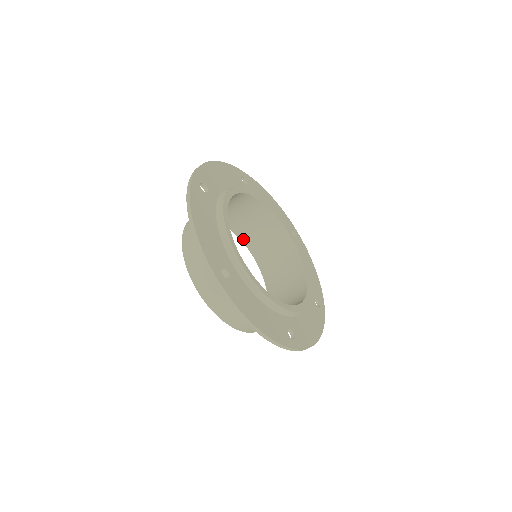
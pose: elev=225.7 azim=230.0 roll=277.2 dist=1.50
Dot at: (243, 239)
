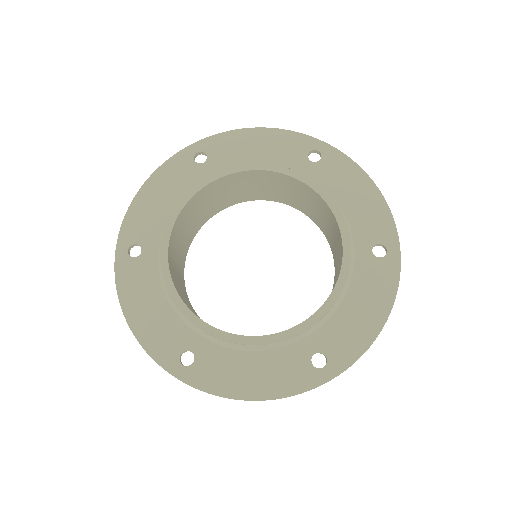
Dot at: (268, 199)
